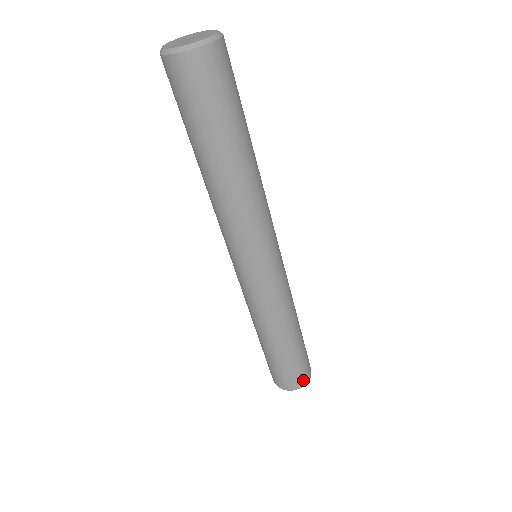
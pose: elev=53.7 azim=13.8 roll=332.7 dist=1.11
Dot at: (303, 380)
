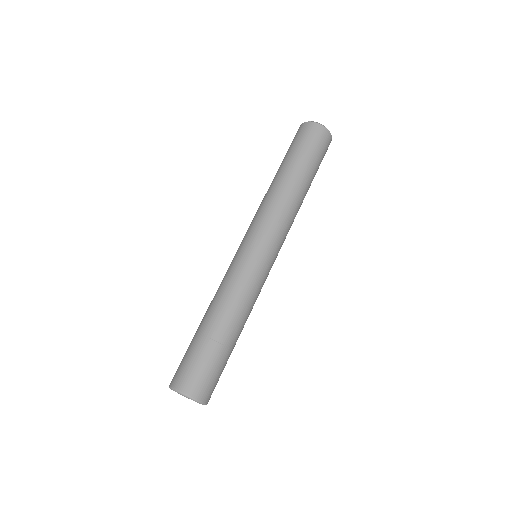
Dot at: (187, 385)
